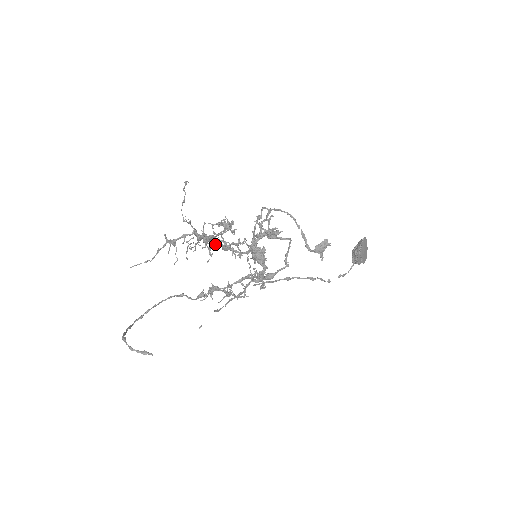
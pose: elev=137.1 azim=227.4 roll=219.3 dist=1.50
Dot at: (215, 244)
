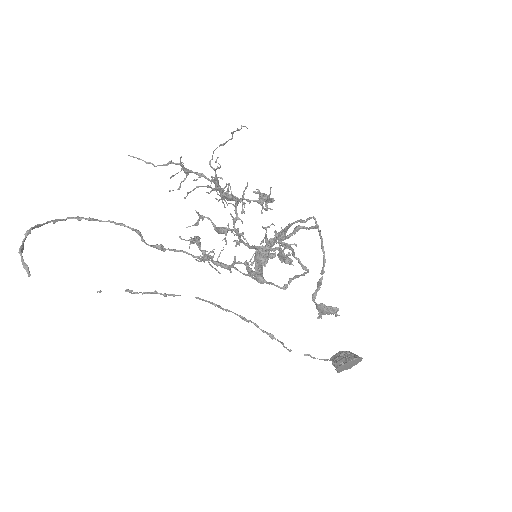
Dot at: (234, 205)
